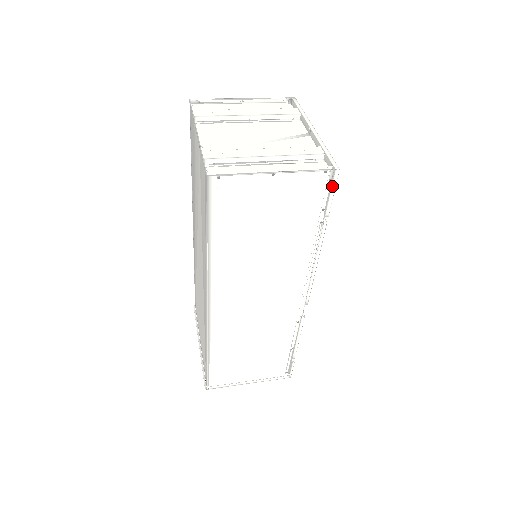
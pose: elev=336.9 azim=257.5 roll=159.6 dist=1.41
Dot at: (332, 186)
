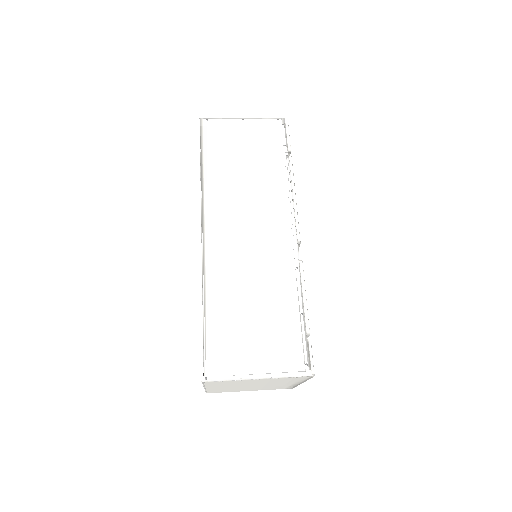
Dot at: (286, 129)
